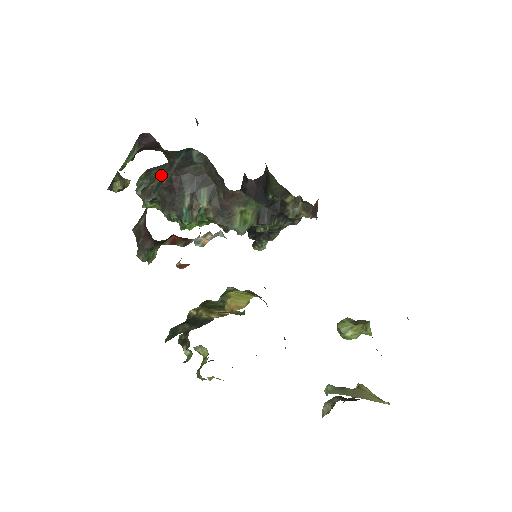
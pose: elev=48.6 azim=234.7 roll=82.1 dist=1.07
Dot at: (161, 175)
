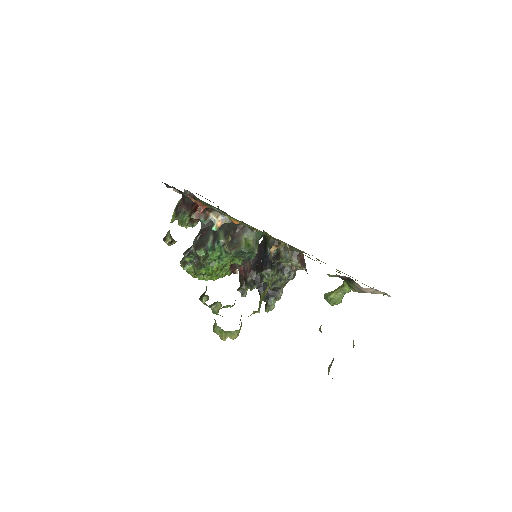
Dot at: occluded
